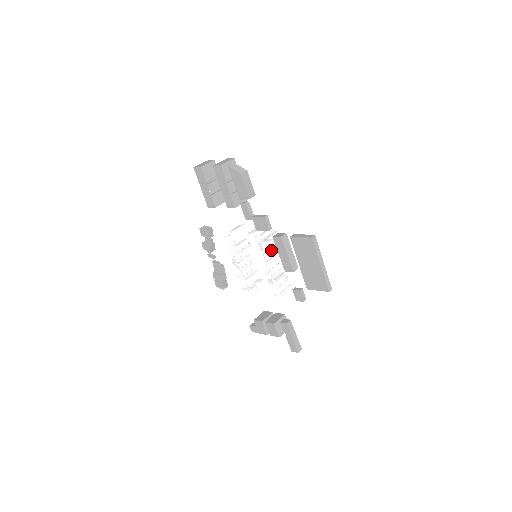
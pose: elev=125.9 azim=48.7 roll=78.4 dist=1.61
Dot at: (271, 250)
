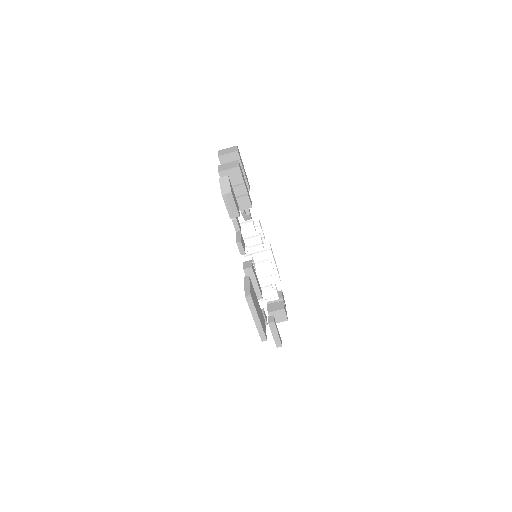
Dot at: occluded
